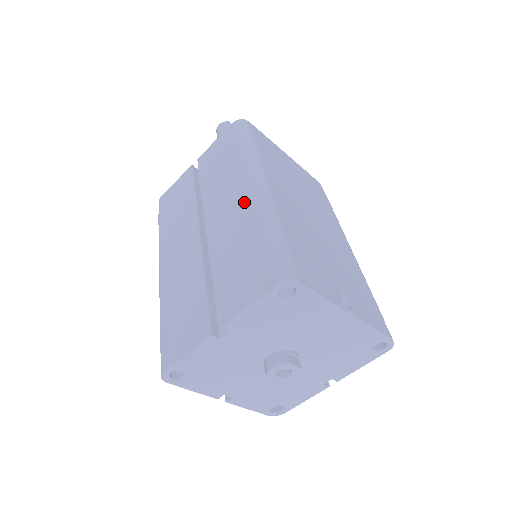
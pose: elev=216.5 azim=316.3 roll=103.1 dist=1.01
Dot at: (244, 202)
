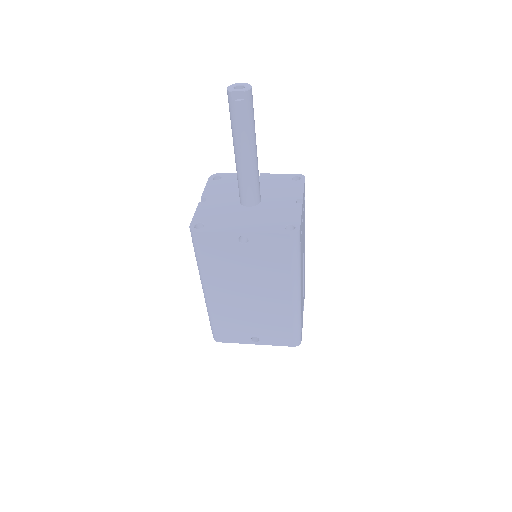
Dot at: occluded
